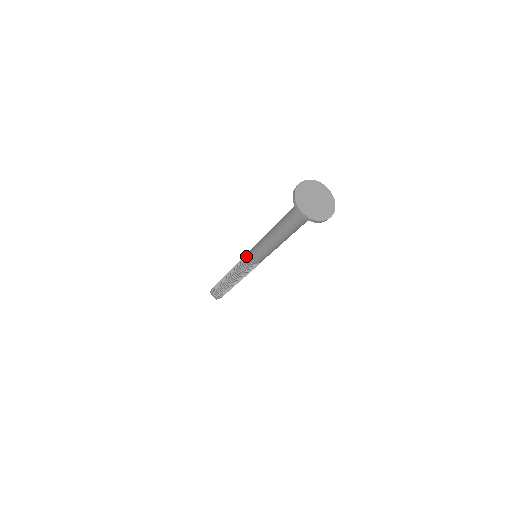
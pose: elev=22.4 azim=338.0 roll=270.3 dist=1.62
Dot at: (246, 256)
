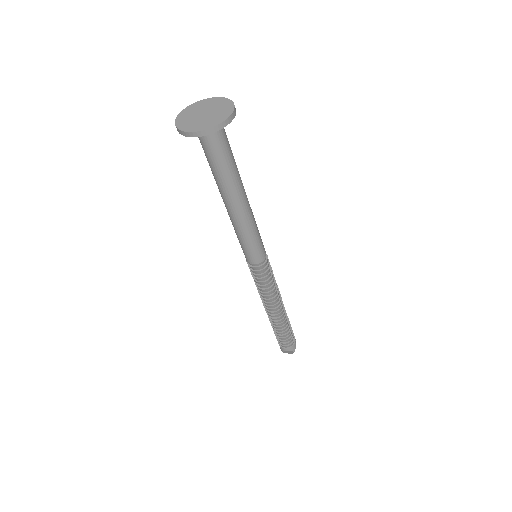
Dot at: occluded
